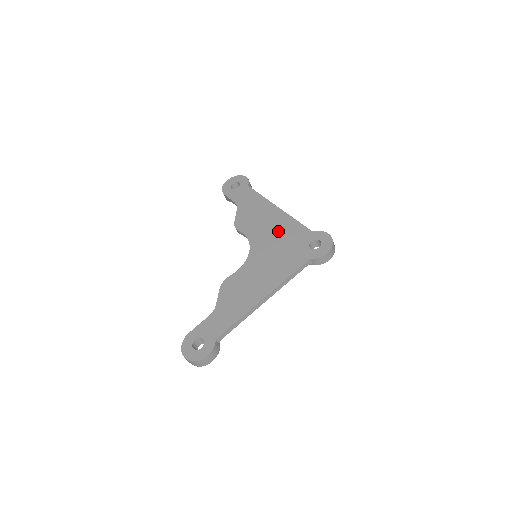
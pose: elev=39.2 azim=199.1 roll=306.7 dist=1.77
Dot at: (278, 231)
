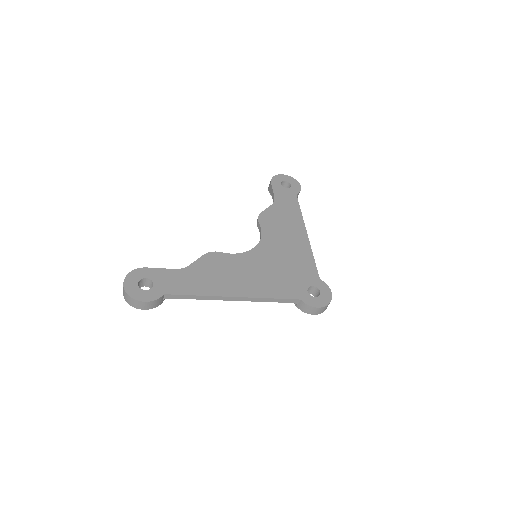
Dot at: (292, 253)
